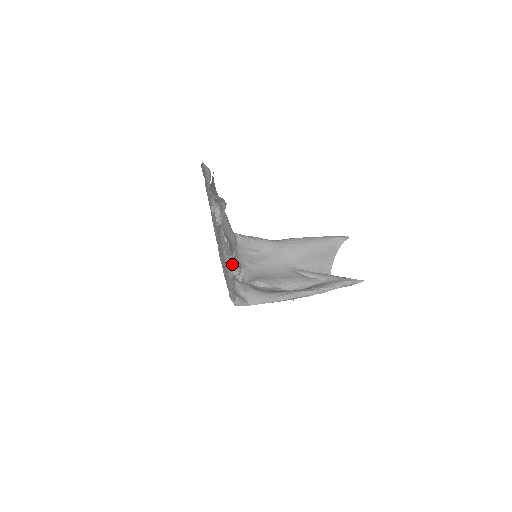
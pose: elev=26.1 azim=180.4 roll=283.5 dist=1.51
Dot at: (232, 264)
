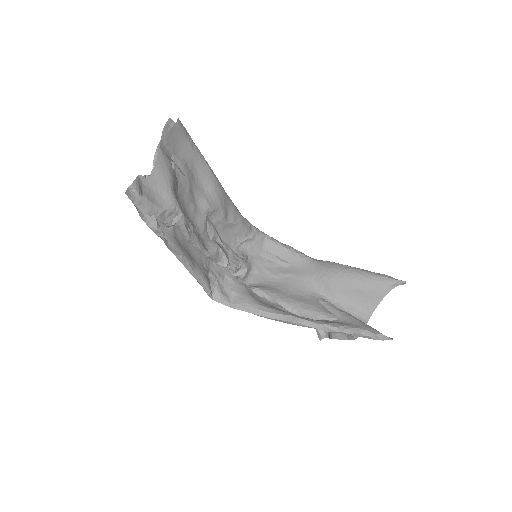
Dot at: (188, 239)
